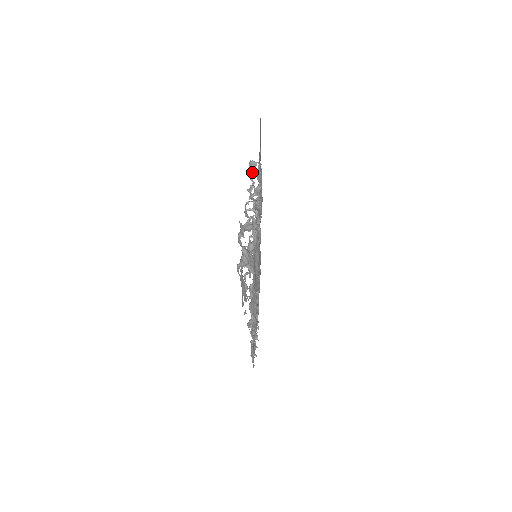
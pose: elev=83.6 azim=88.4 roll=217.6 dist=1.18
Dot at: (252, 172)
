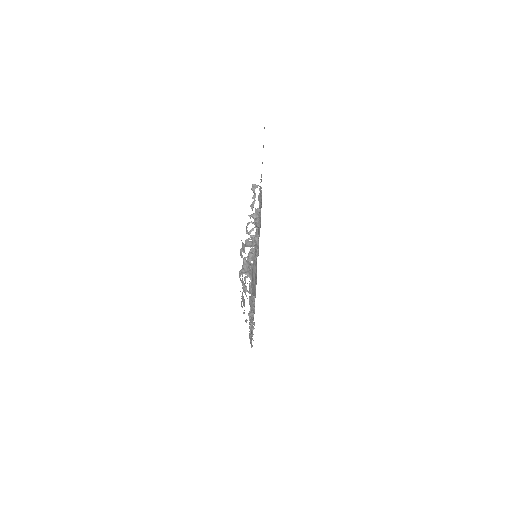
Dot at: (254, 192)
